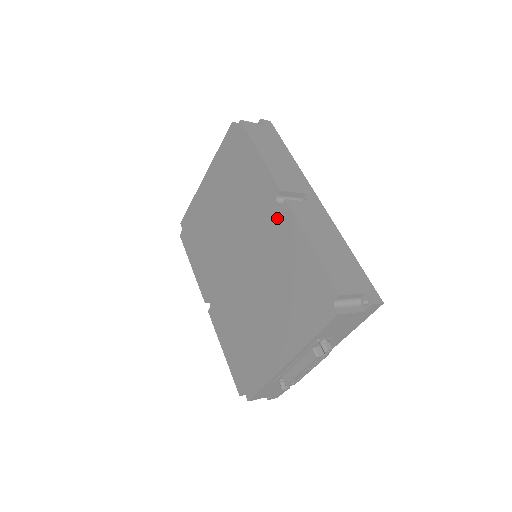
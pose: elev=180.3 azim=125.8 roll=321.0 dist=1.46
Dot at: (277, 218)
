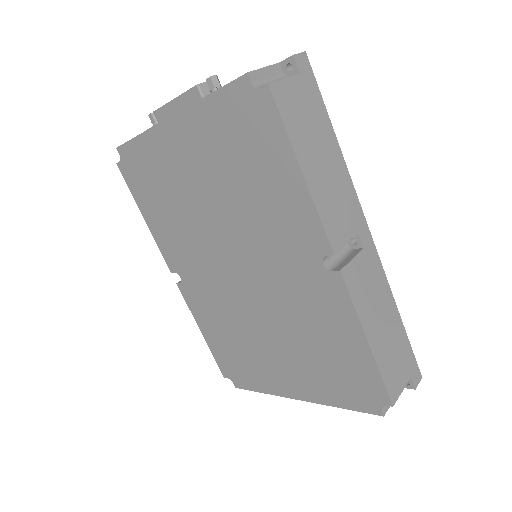
Dot at: (318, 280)
